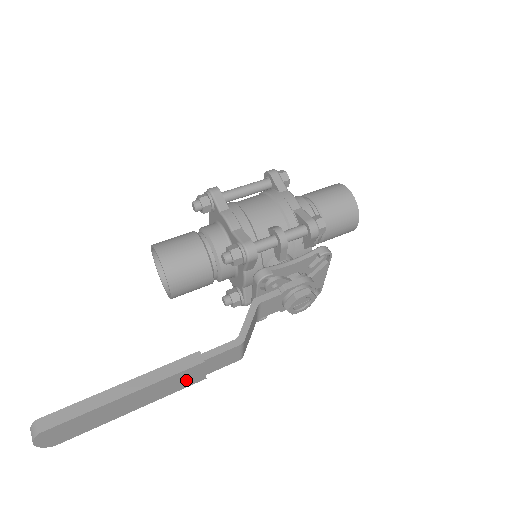
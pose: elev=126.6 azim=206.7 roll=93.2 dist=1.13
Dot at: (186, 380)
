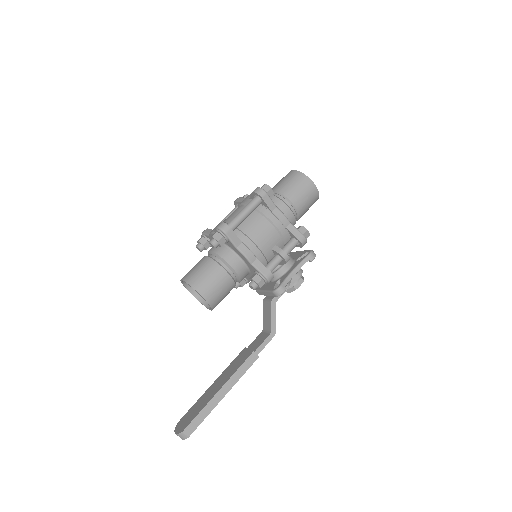
Dot at: occluded
